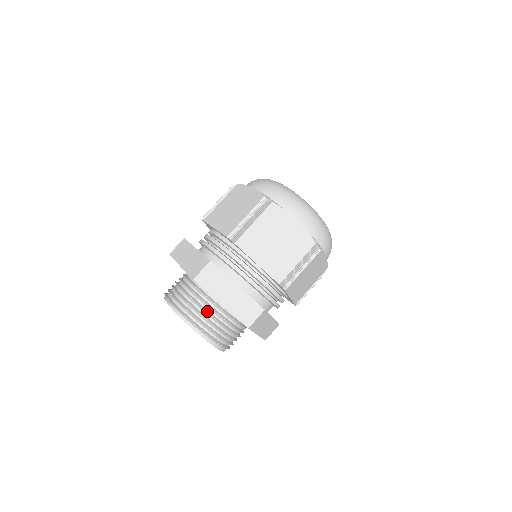
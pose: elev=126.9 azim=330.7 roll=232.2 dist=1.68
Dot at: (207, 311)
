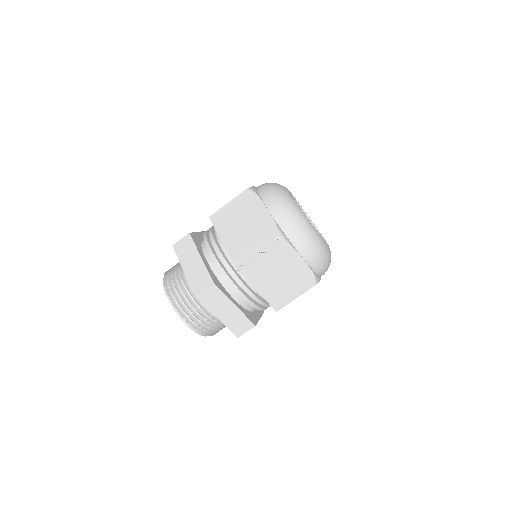
Dot at: (203, 315)
